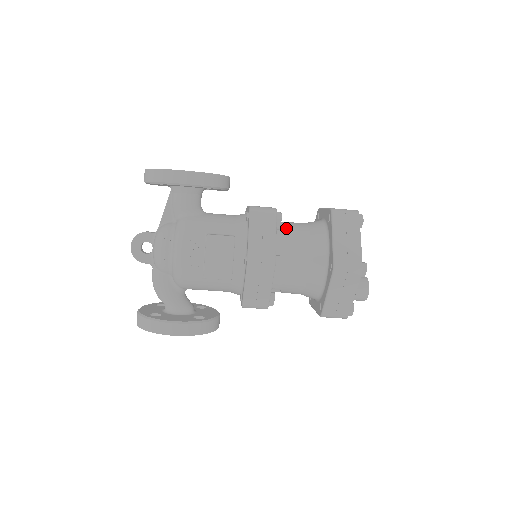
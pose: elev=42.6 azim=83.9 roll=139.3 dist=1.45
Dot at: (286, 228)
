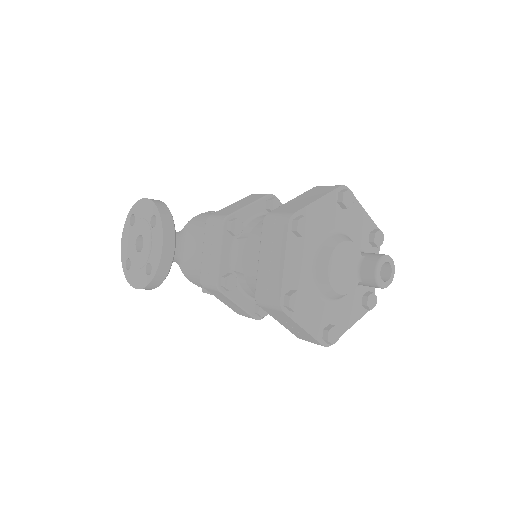
Dot at: (244, 279)
